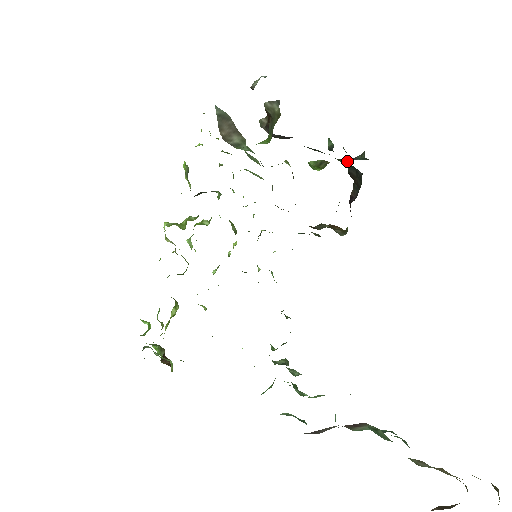
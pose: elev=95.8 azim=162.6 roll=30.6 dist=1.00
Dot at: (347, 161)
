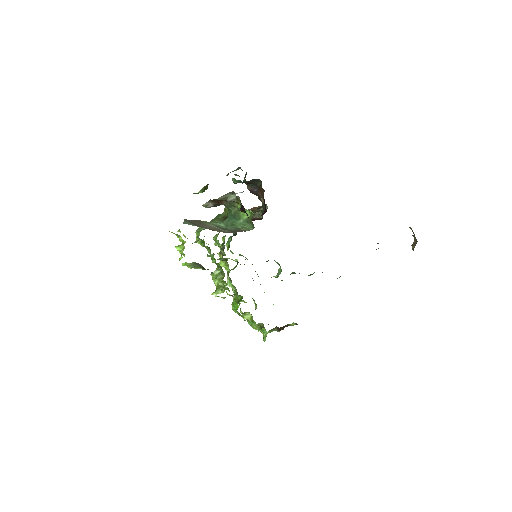
Dot at: occluded
